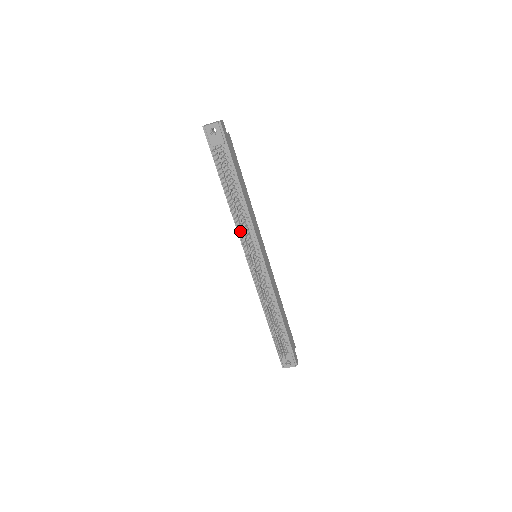
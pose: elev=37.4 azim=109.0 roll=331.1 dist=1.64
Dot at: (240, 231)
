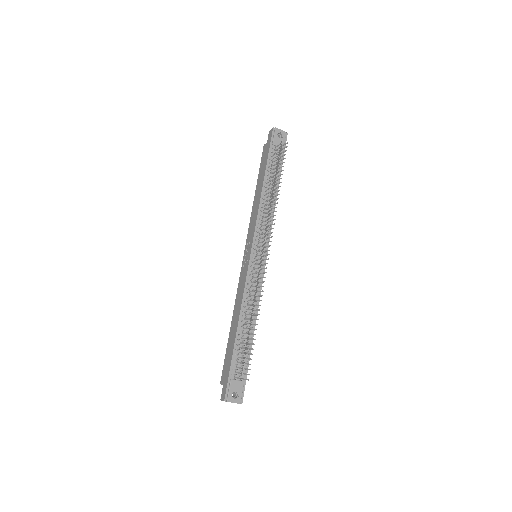
Dot at: (259, 222)
